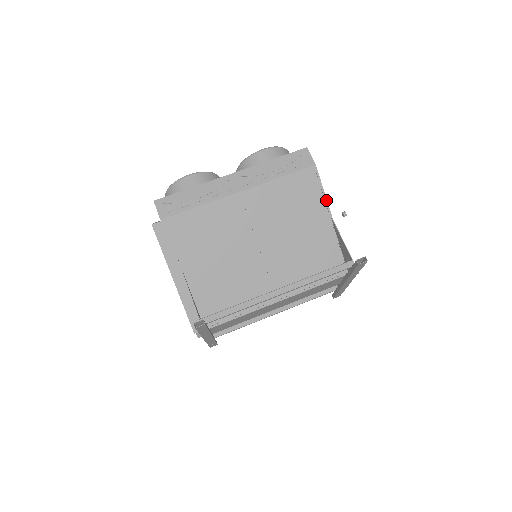
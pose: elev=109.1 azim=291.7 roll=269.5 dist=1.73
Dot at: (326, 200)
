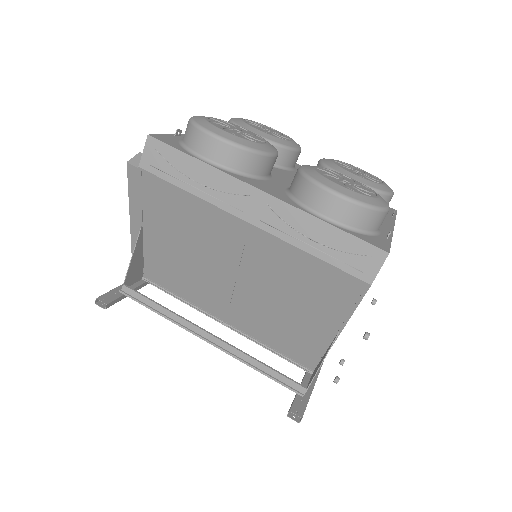
Dot at: (349, 318)
